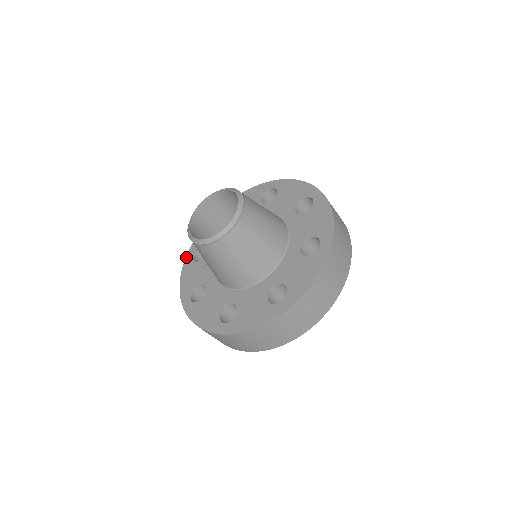
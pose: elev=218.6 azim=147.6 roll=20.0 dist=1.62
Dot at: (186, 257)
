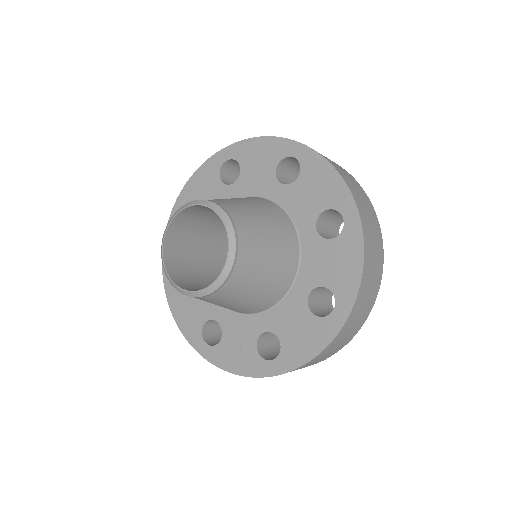
Dot at: (172, 211)
